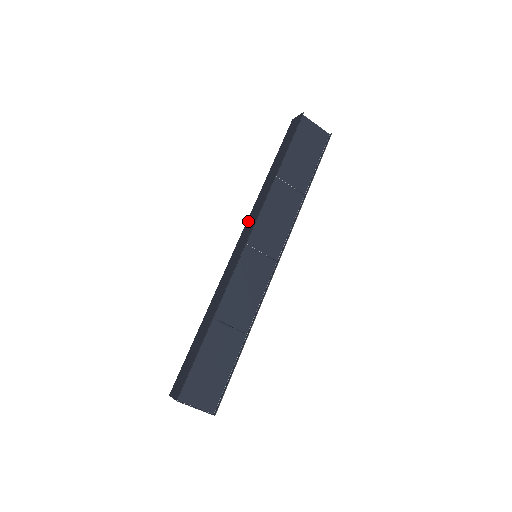
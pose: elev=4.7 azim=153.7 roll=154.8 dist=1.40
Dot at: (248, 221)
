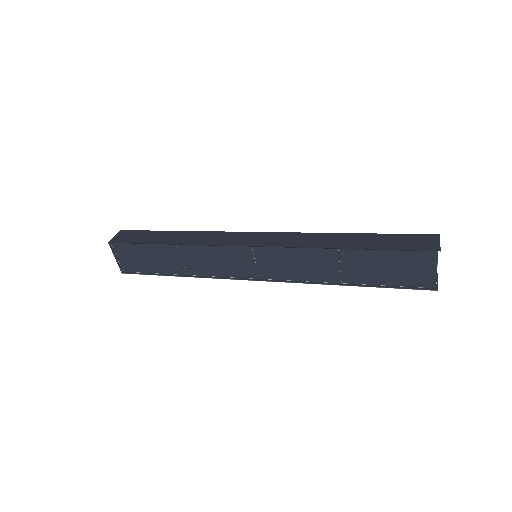
Dot at: (285, 235)
